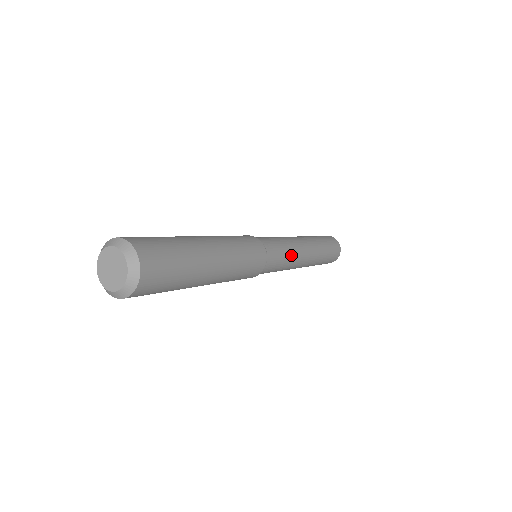
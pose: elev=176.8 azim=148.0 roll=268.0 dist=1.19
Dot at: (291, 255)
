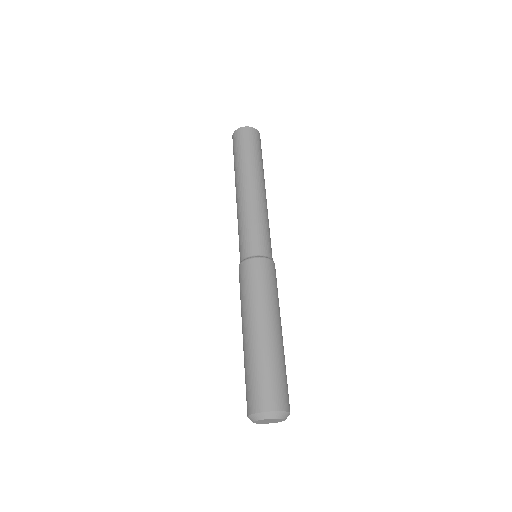
Dot at: (264, 219)
